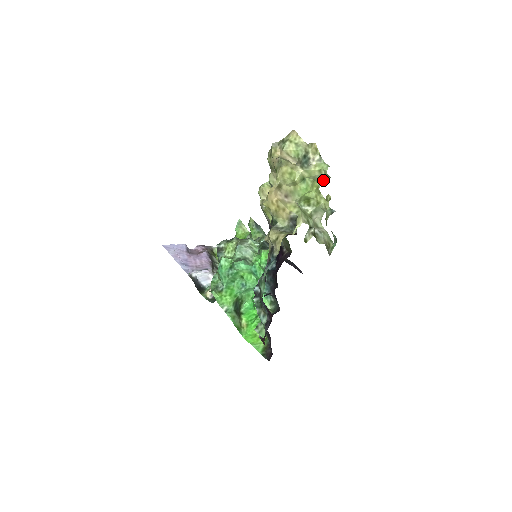
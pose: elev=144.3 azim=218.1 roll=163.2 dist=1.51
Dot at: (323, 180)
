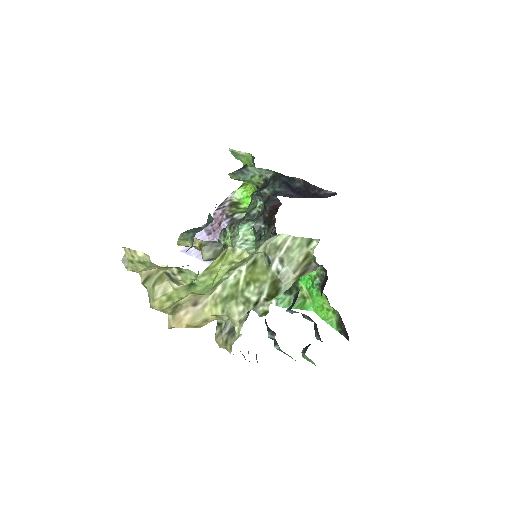
Dot at: occluded
